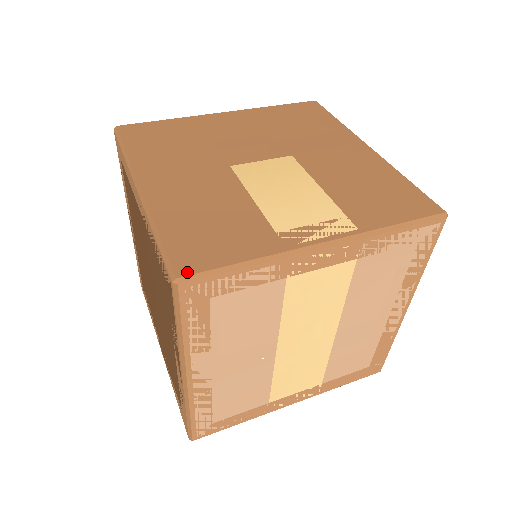
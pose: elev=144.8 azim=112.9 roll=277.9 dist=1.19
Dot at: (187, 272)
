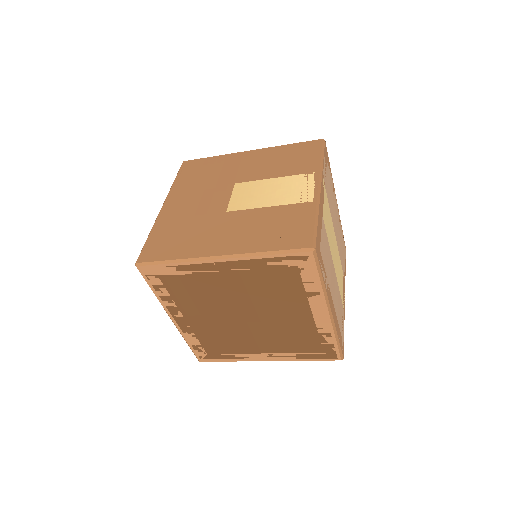
Dot at: (310, 243)
